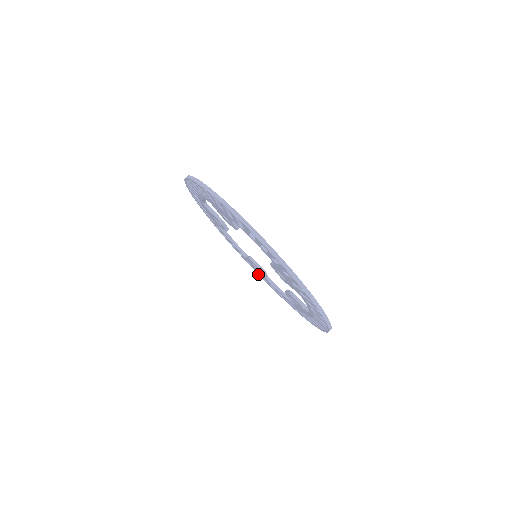
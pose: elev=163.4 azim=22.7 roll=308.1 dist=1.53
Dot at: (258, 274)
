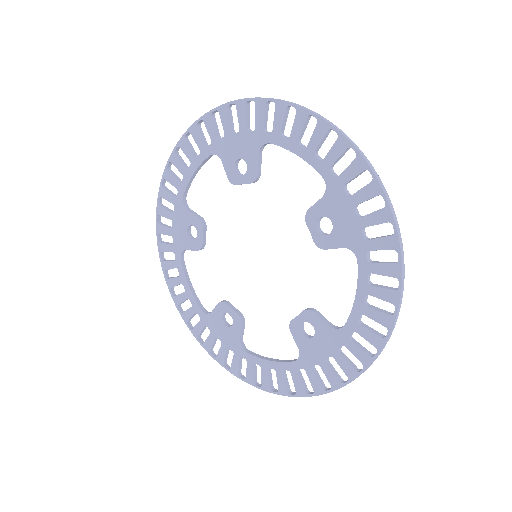
Dot at: (214, 358)
